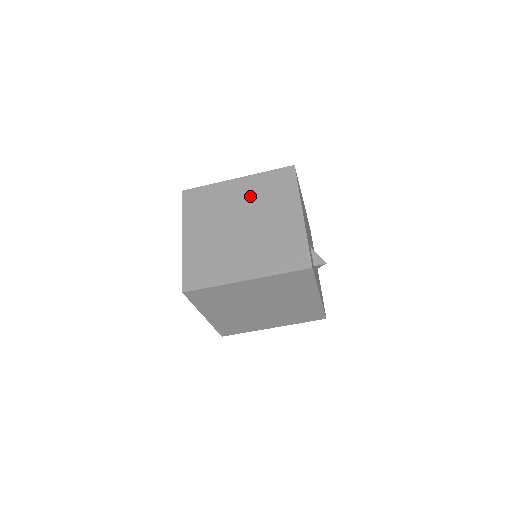
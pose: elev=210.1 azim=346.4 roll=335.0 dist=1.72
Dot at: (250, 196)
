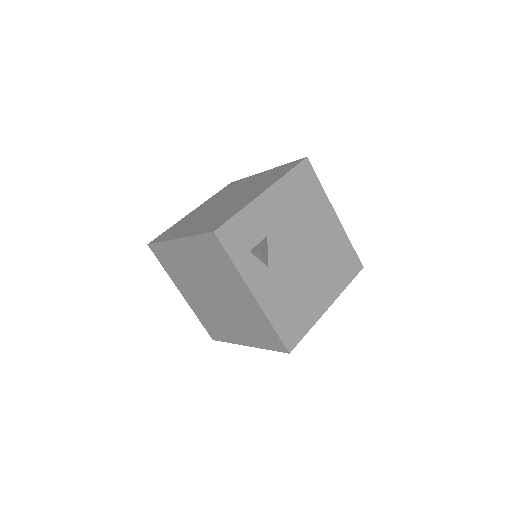
Dot at: (254, 182)
